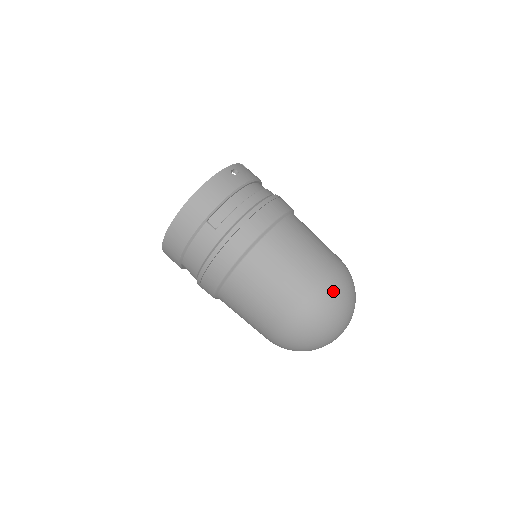
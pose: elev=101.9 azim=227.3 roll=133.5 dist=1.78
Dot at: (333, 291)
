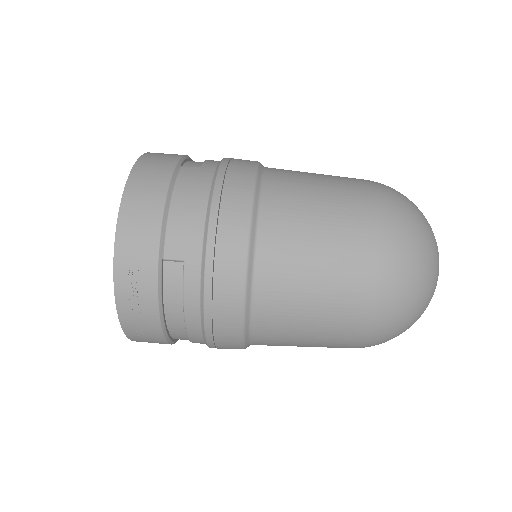
Dot at: occluded
